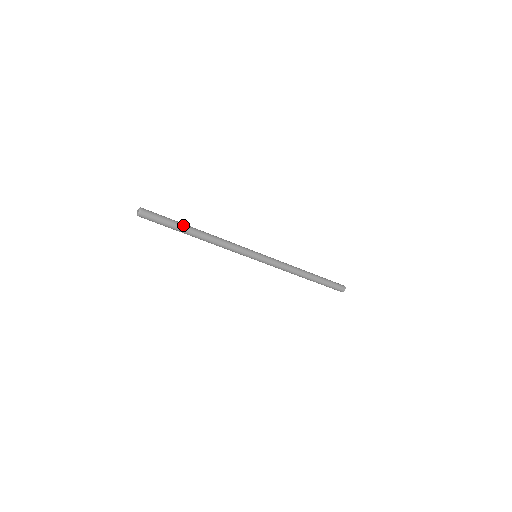
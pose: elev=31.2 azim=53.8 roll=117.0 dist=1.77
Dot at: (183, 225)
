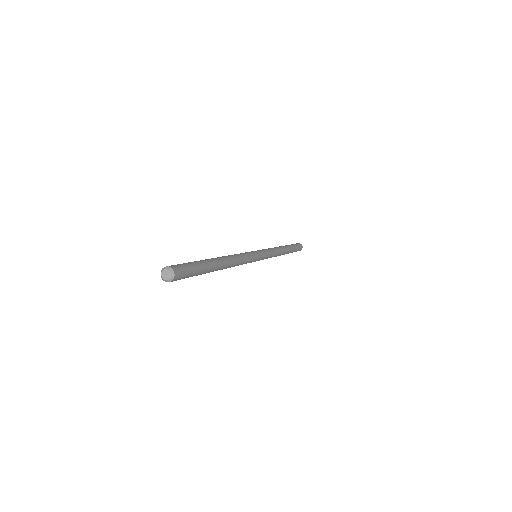
Dot at: (211, 265)
